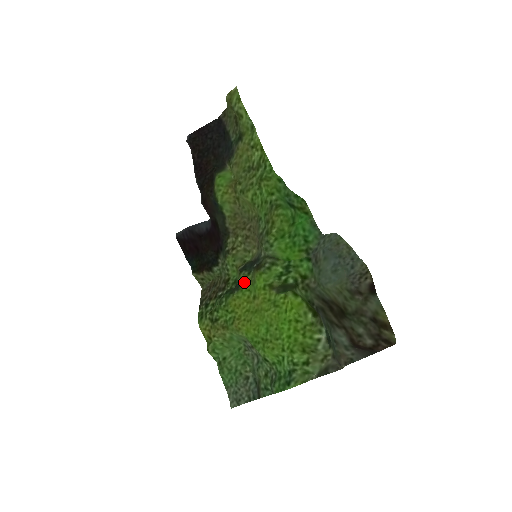
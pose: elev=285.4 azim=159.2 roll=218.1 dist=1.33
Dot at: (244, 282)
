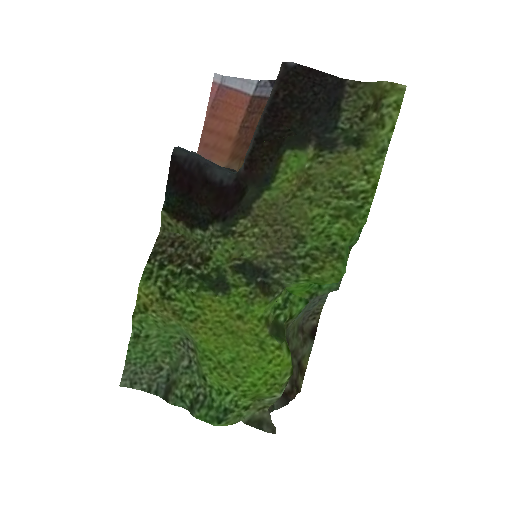
Dot at: (236, 289)
